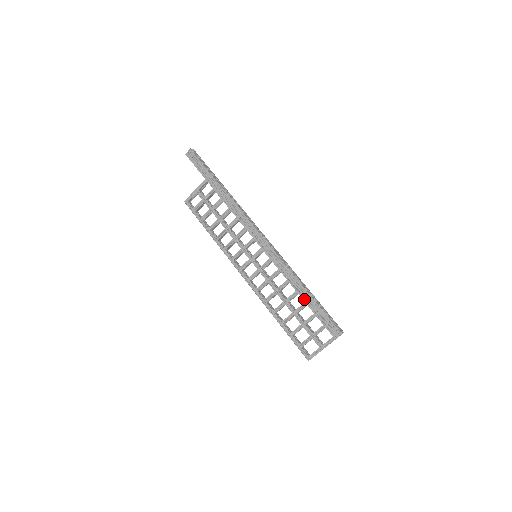
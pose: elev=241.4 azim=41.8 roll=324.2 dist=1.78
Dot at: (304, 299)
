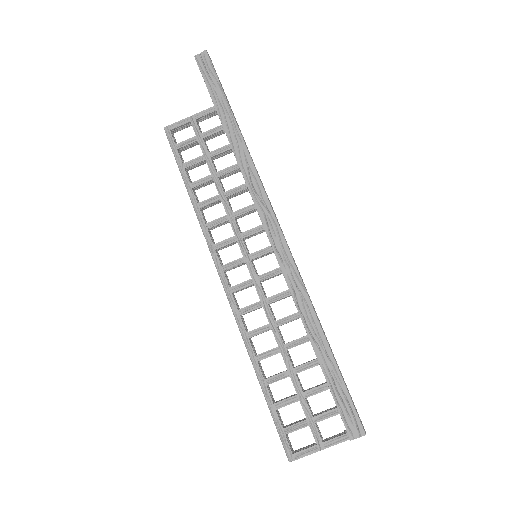
Dot at: (318, 354)
